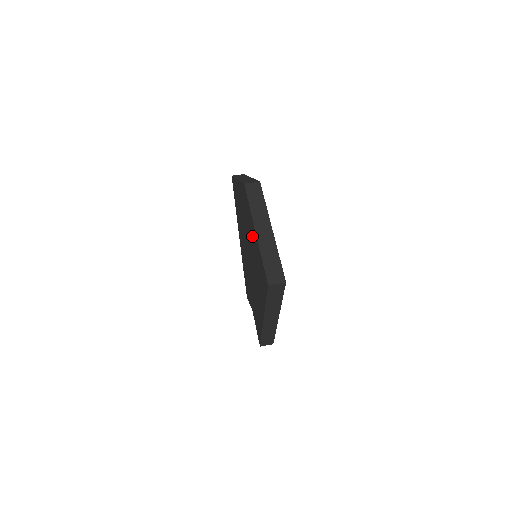
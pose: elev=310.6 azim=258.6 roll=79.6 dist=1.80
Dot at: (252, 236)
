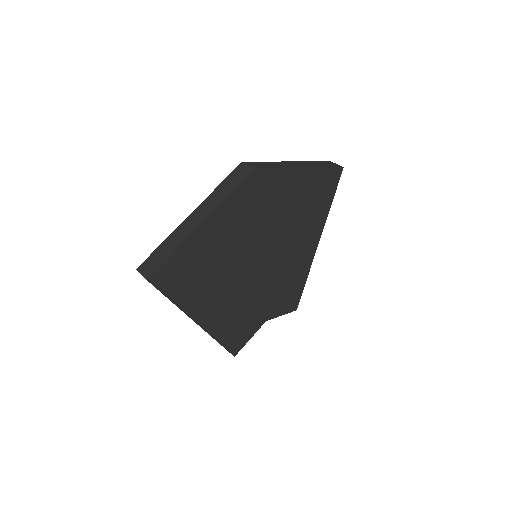
Dot at: occluded
